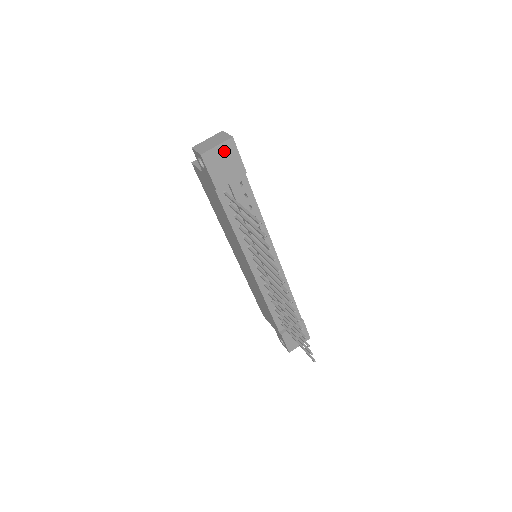
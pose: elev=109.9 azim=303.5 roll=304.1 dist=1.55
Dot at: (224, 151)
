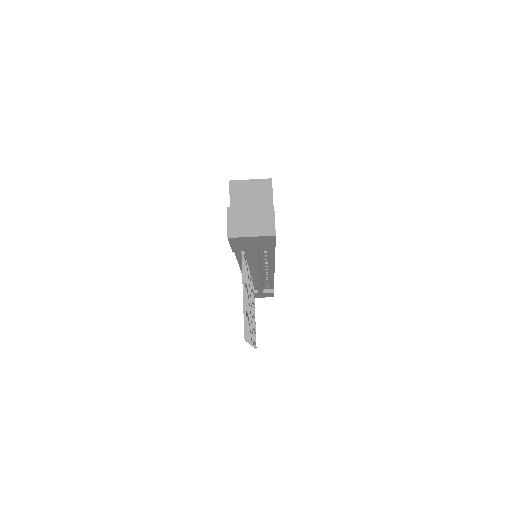
Dot at: (258, 239)
